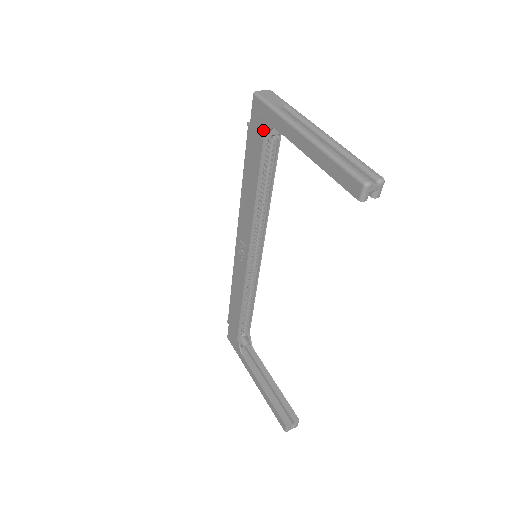
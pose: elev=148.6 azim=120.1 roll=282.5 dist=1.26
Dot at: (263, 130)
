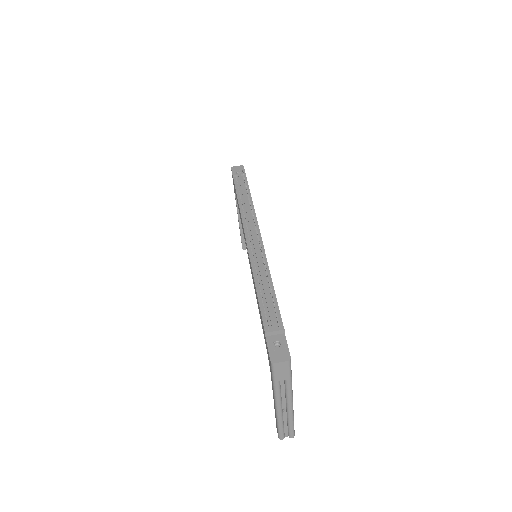
Dot at: occluded
